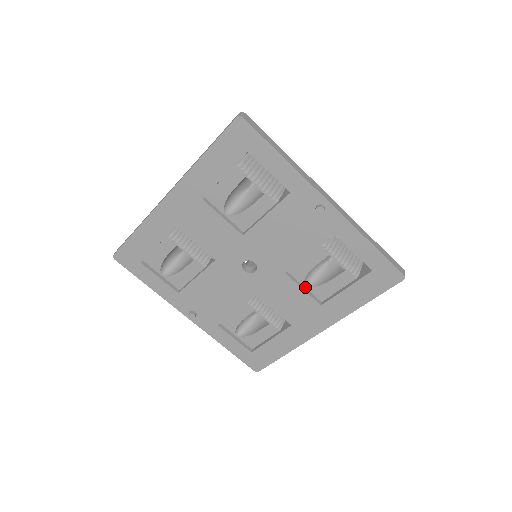
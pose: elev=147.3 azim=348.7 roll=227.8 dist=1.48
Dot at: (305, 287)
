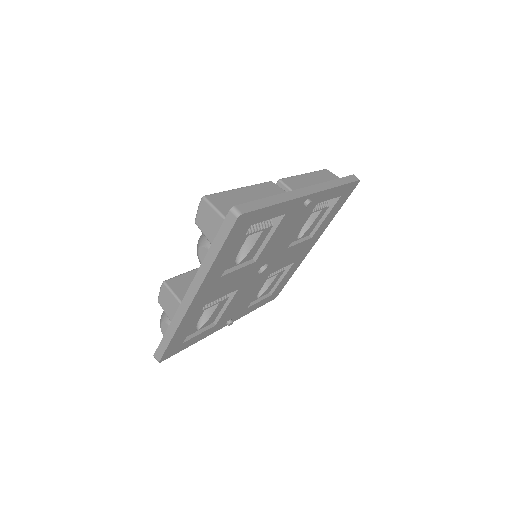
Dot at: (298, 240)
